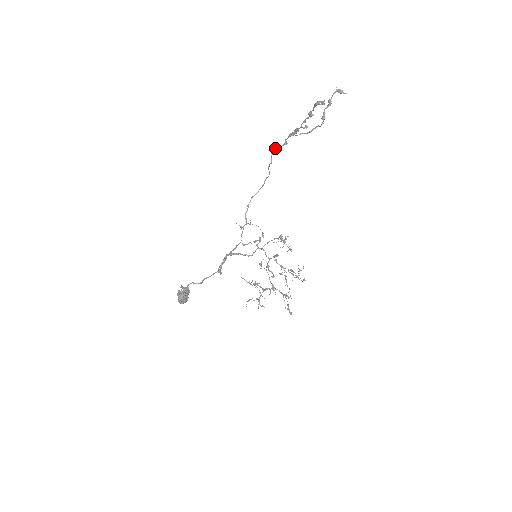
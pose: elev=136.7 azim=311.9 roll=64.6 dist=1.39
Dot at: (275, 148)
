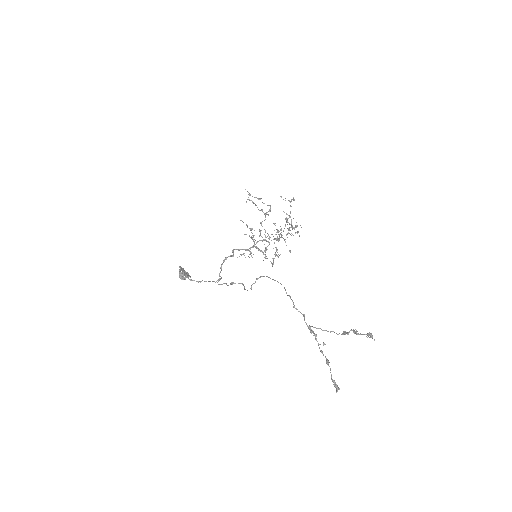
Dot at: occluded
